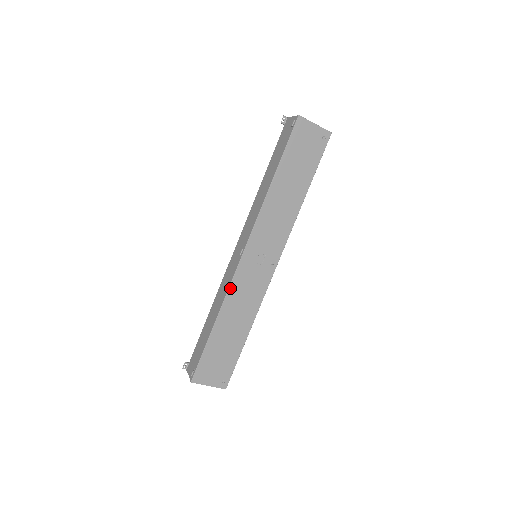
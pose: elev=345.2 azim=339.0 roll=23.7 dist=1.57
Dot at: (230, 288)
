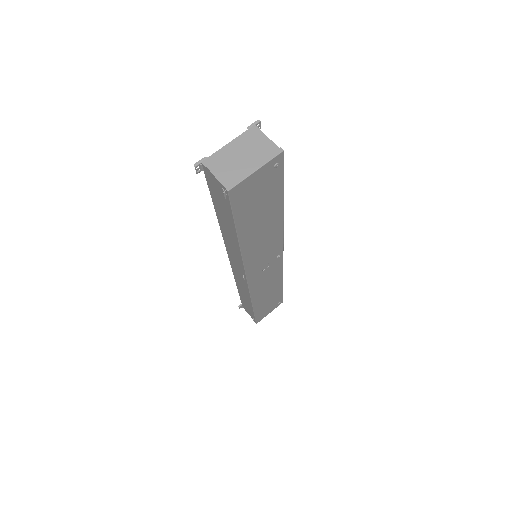
Dot at: (251, 294)
